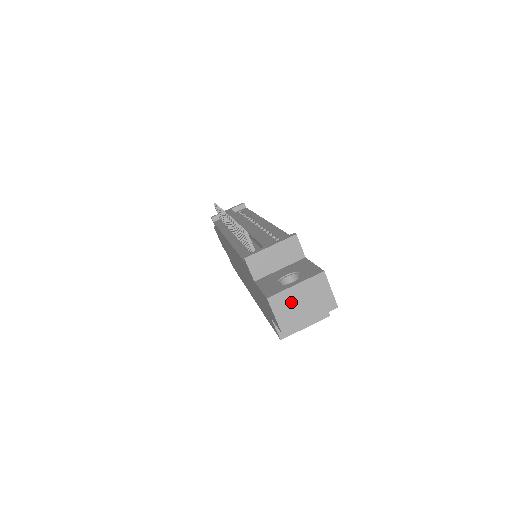
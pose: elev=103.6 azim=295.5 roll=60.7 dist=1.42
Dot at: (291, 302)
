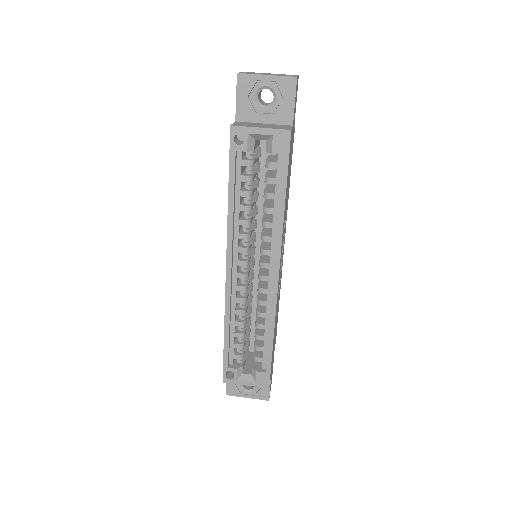
Dot at: (260, 73)
